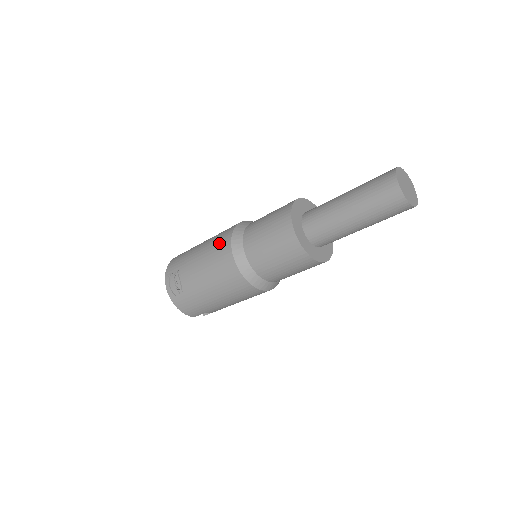
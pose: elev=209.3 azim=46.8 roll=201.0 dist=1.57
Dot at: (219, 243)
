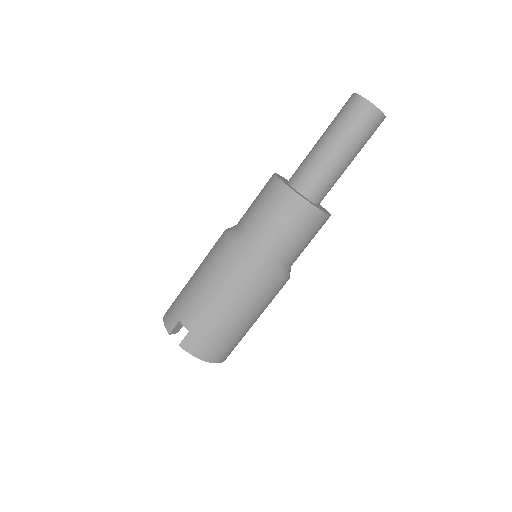
Dot at: occluded
